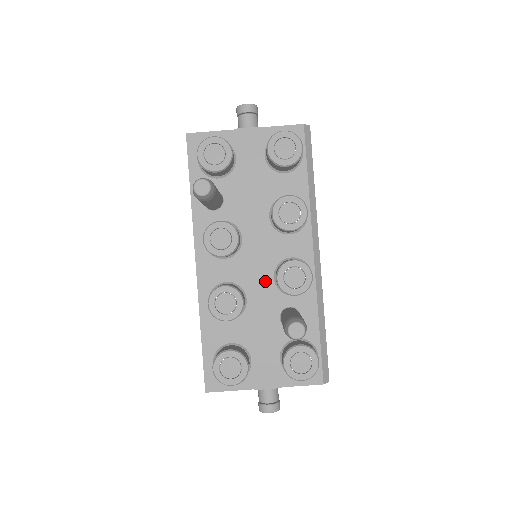
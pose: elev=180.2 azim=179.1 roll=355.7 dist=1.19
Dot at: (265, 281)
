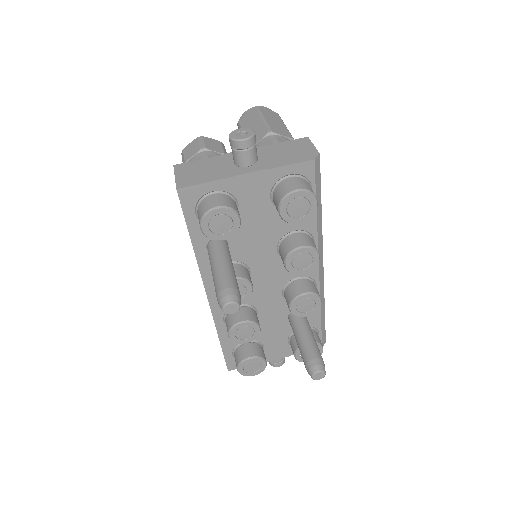
Dot at: (274, 298)
